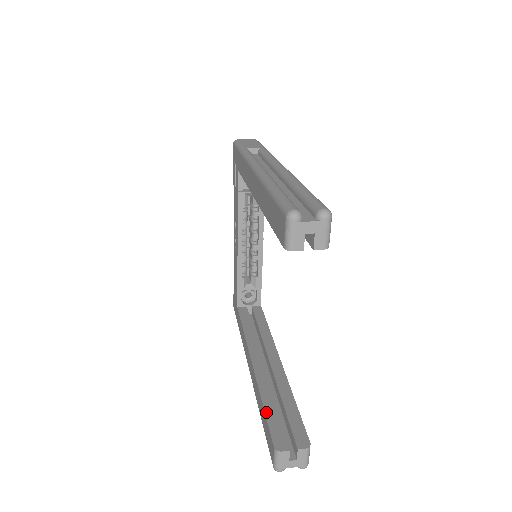
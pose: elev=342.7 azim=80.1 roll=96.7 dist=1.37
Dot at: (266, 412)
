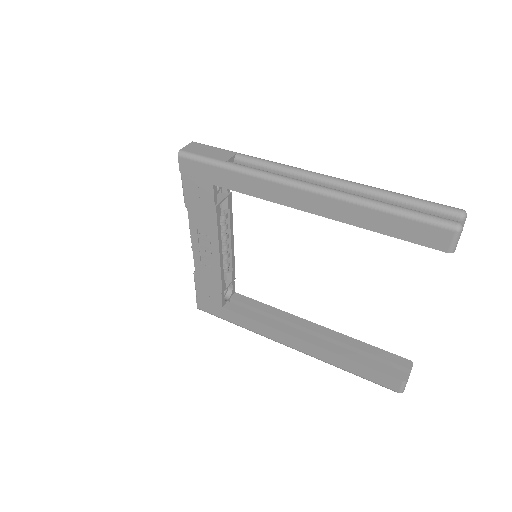
Dot at: (367, 365)
